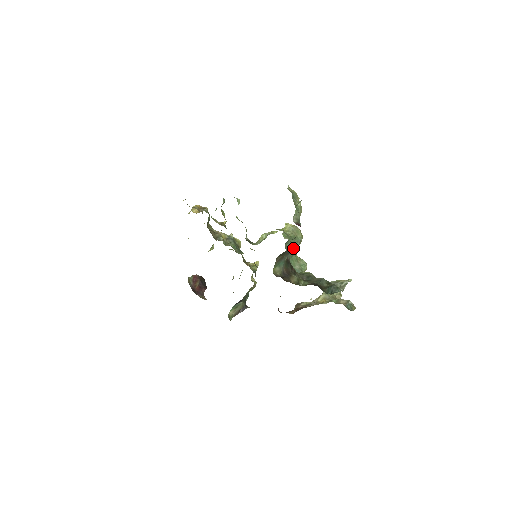
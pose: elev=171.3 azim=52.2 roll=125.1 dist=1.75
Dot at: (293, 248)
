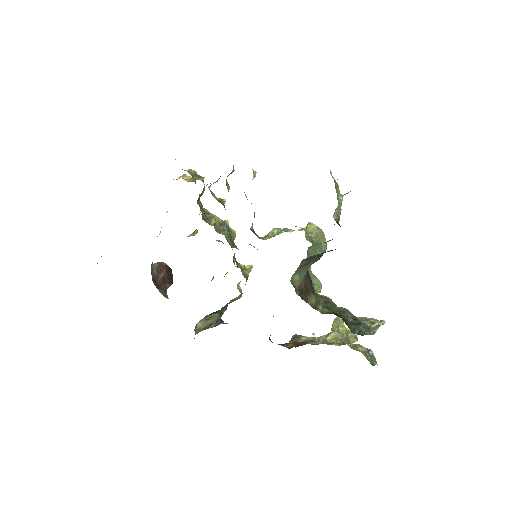
Dot at: occluded
